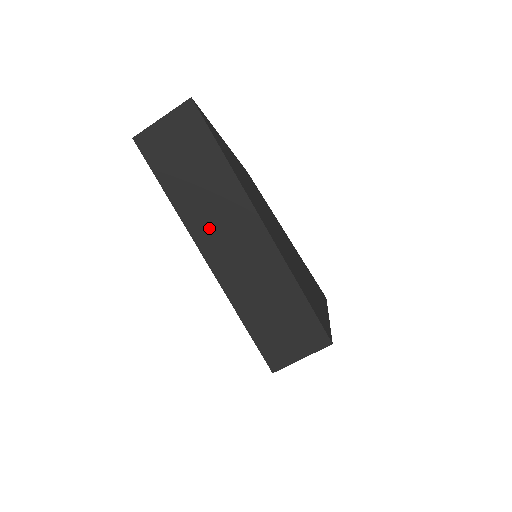
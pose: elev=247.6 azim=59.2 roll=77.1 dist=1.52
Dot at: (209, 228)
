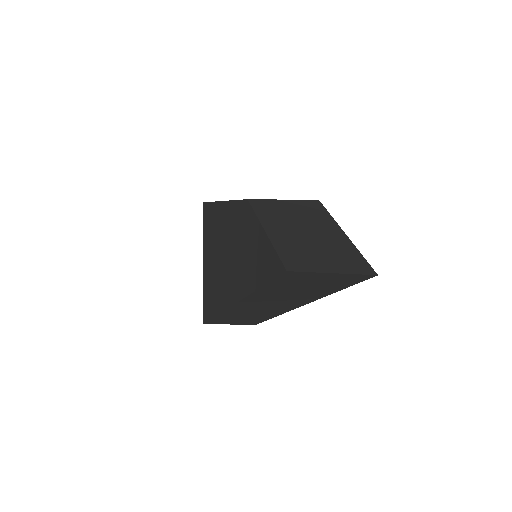
Dot at: (261, 301)
